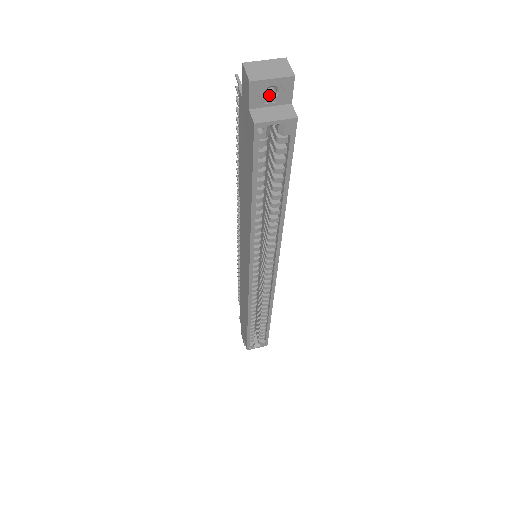
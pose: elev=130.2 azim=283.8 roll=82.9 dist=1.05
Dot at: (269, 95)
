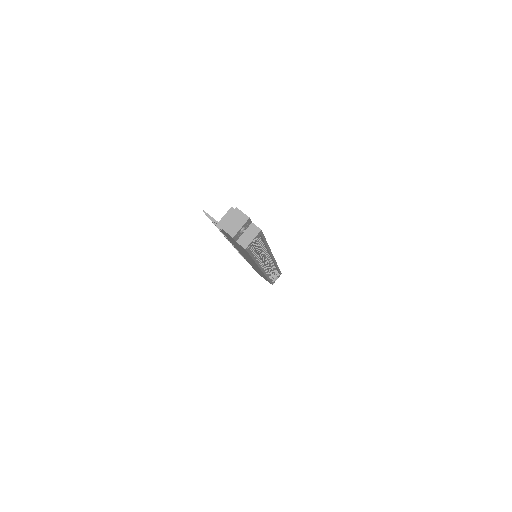
Dot at: (241, 229)
